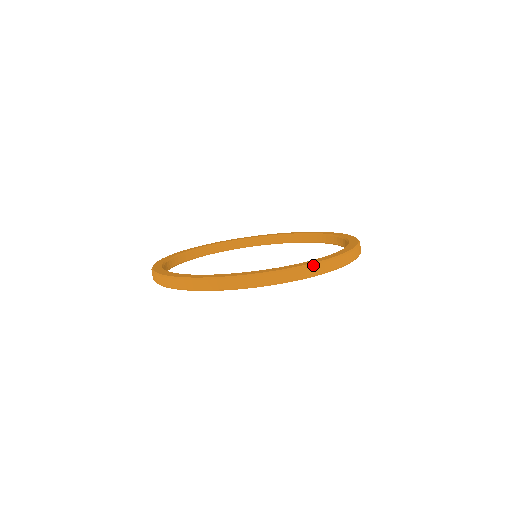
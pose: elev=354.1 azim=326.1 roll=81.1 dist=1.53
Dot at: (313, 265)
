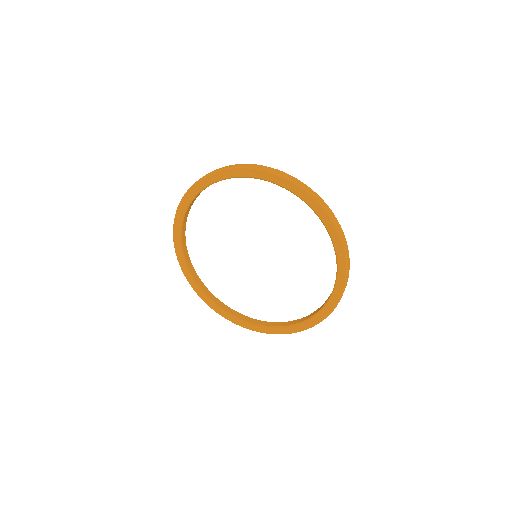
Dot at: occluded
